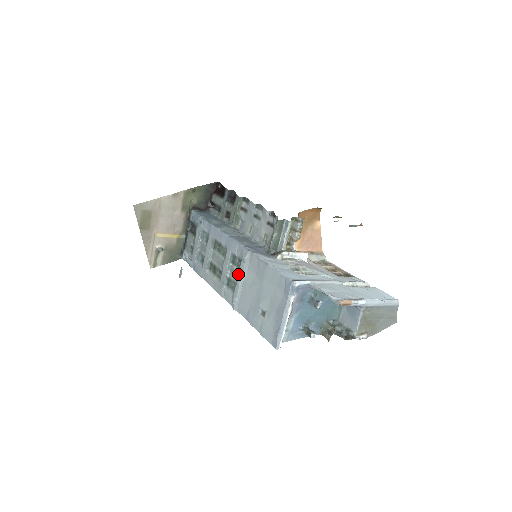
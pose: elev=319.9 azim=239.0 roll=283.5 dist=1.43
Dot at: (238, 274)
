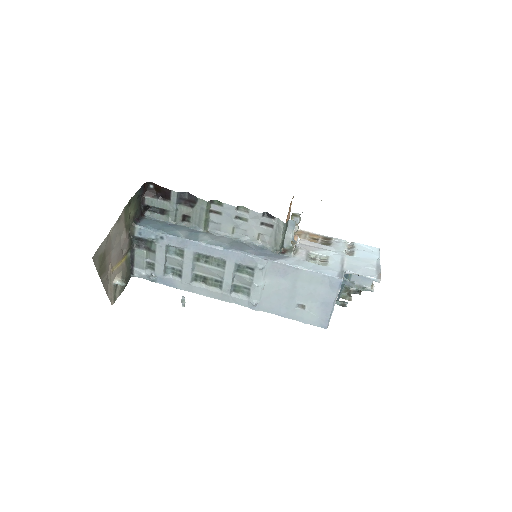
Dot at: (254, 281)
